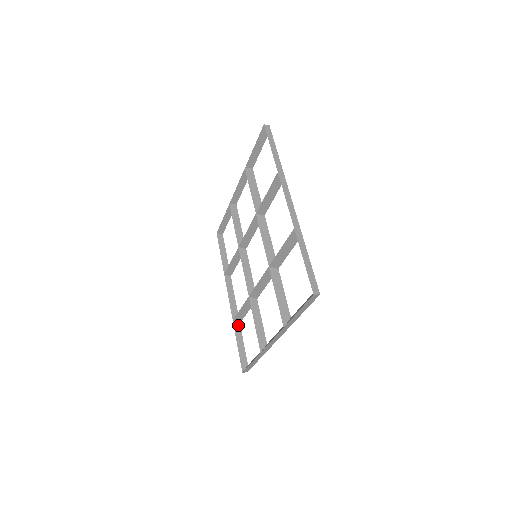
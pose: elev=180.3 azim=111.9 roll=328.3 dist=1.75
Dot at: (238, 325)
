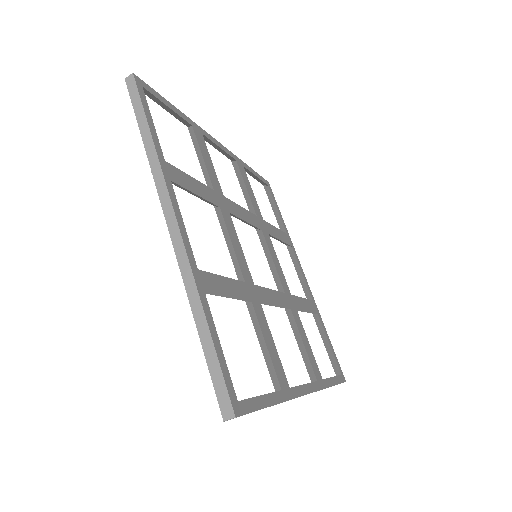
Dot at: (278, 394)
